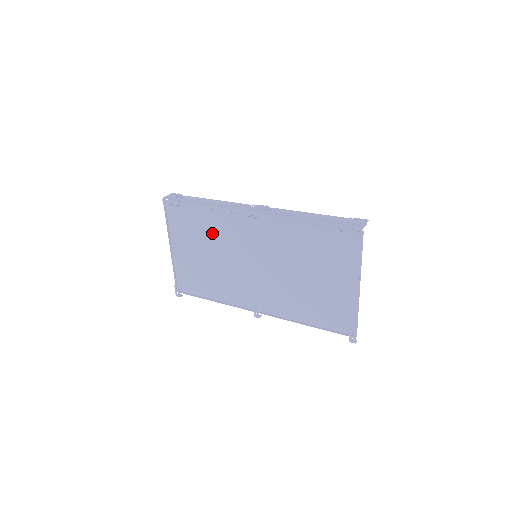
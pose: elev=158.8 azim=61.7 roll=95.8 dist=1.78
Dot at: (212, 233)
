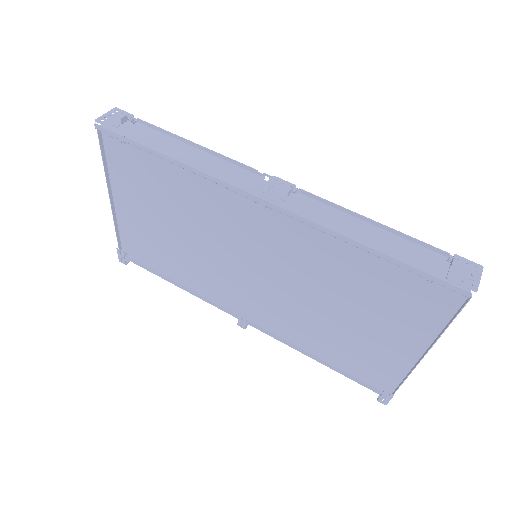
Dot at: (184, 201)
